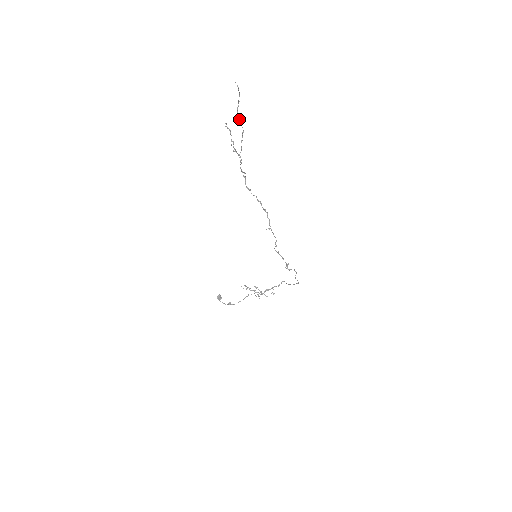
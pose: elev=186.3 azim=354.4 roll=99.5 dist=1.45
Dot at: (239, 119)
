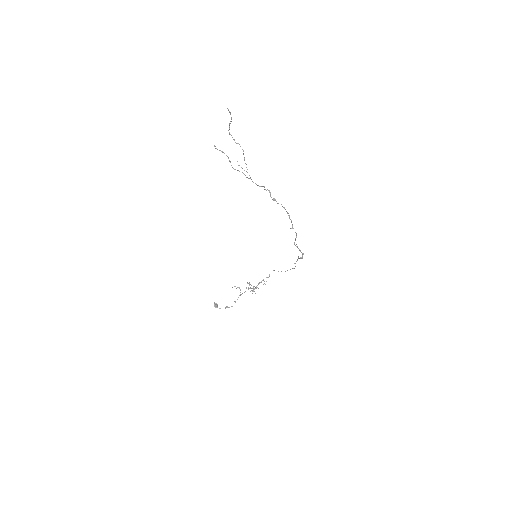
Dot at: occluded
